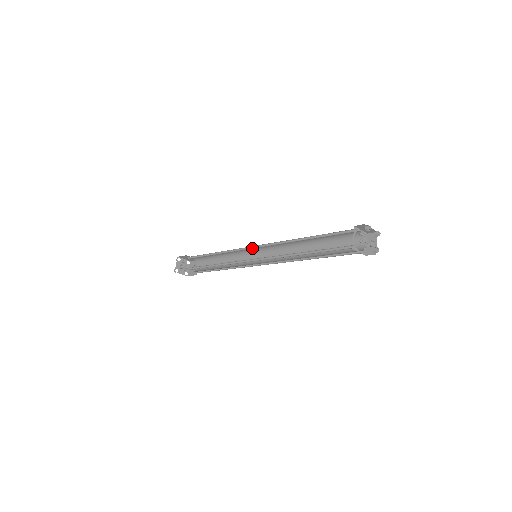
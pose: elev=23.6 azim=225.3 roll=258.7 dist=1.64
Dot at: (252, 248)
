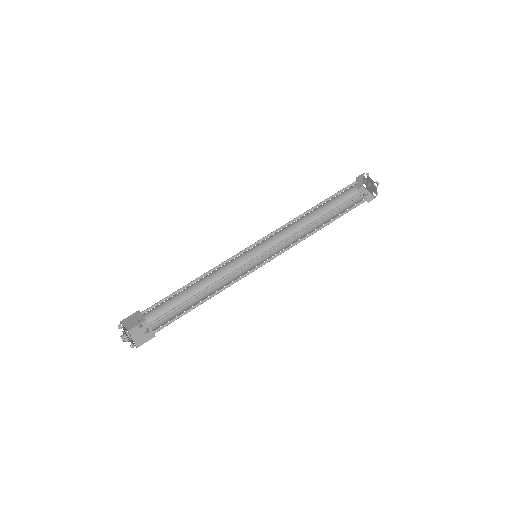
Dot at: (251, 247)
